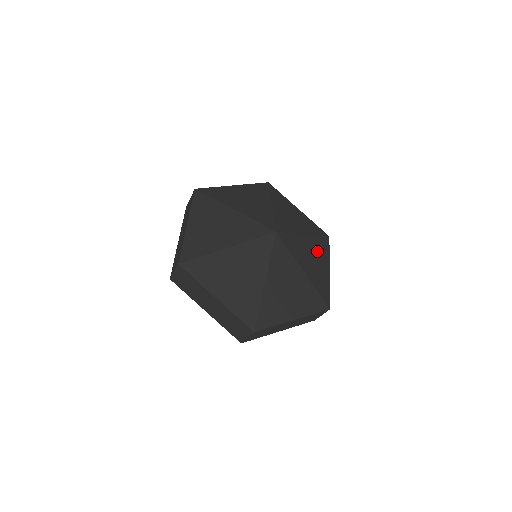
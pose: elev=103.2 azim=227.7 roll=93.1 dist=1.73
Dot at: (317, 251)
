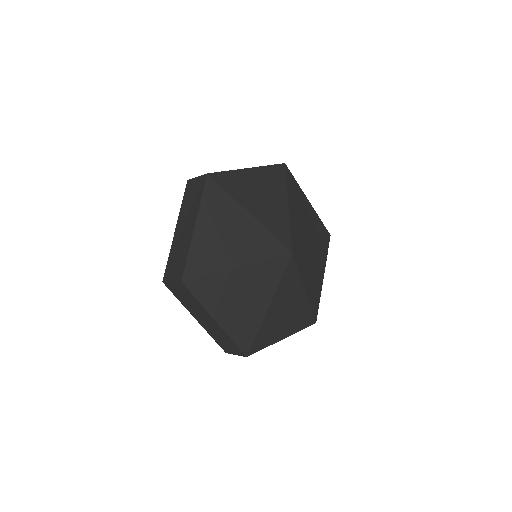
Dot at: (296, 314)
